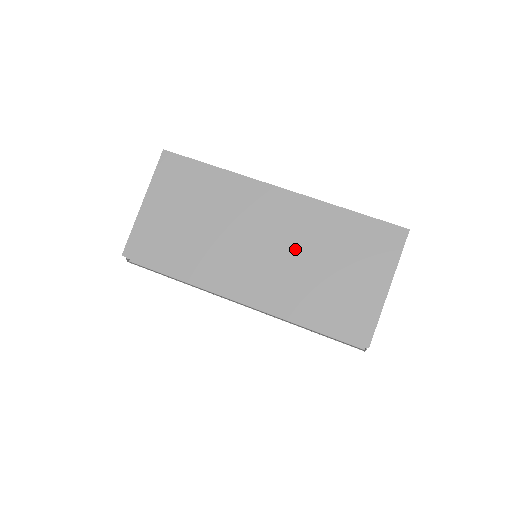
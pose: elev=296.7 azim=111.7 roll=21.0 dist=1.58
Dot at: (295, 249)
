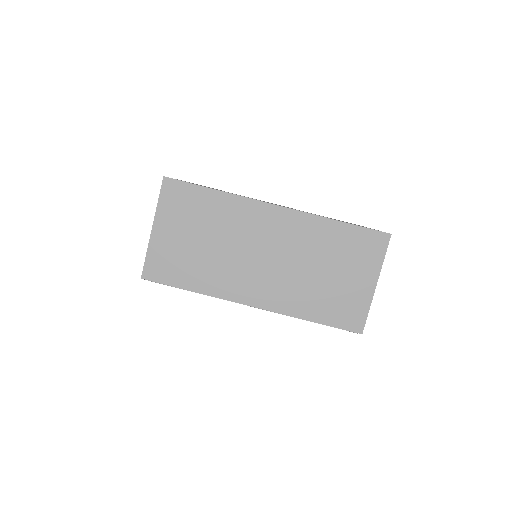
Dot at: (296, 259)
